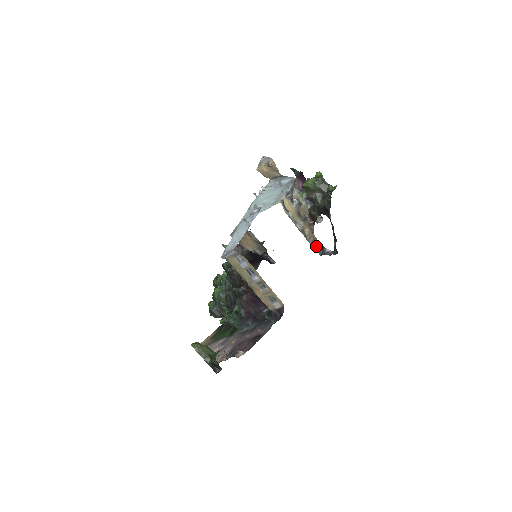
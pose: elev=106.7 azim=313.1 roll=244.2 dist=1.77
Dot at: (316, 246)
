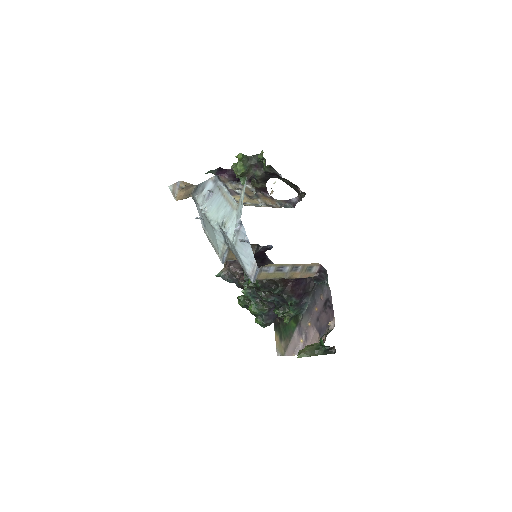
Dot at: (284, 205)
